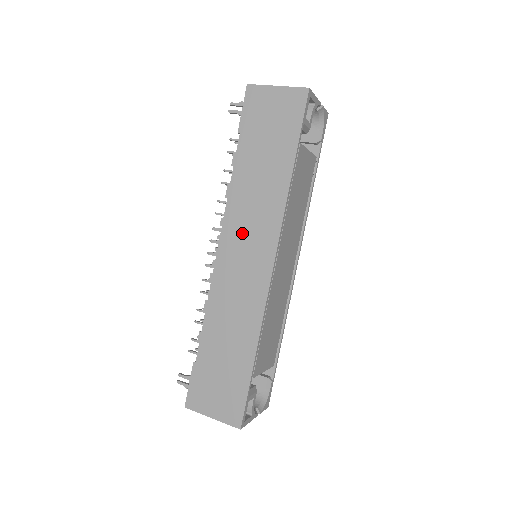
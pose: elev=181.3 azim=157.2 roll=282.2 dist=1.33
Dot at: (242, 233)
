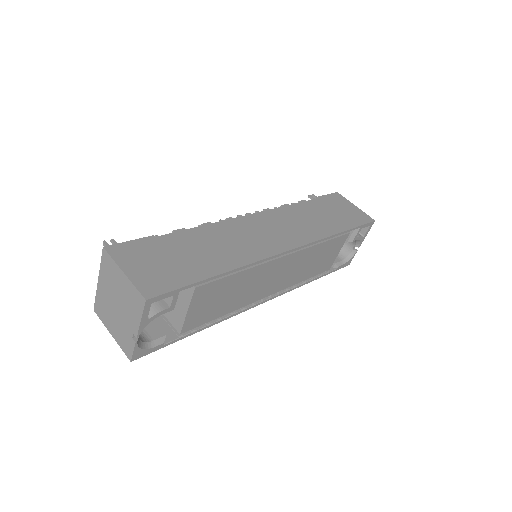
Dot at: (278, 223)
